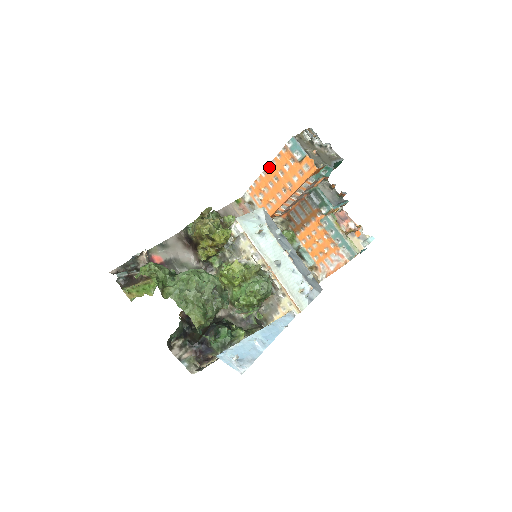
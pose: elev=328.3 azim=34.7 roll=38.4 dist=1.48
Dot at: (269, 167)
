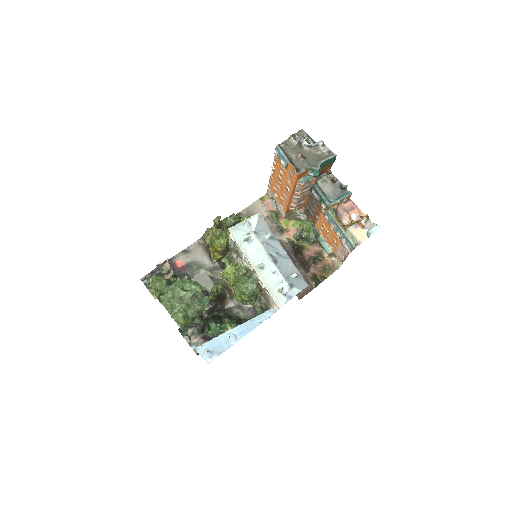
Dot at: (273, 170)
